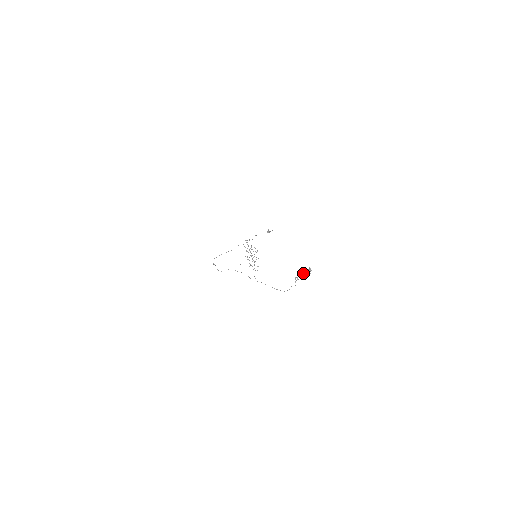
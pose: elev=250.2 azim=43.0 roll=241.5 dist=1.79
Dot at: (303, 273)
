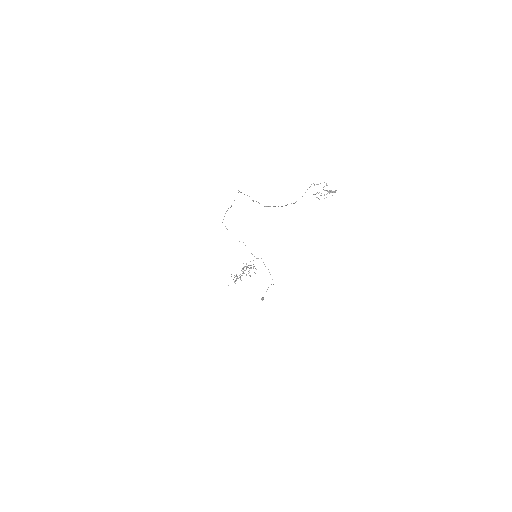
Dot at: occluded
